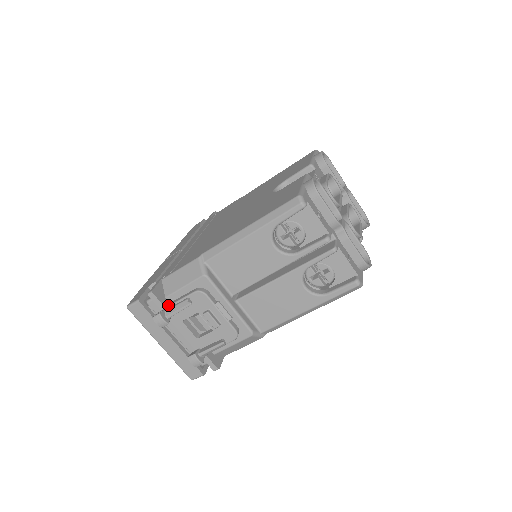
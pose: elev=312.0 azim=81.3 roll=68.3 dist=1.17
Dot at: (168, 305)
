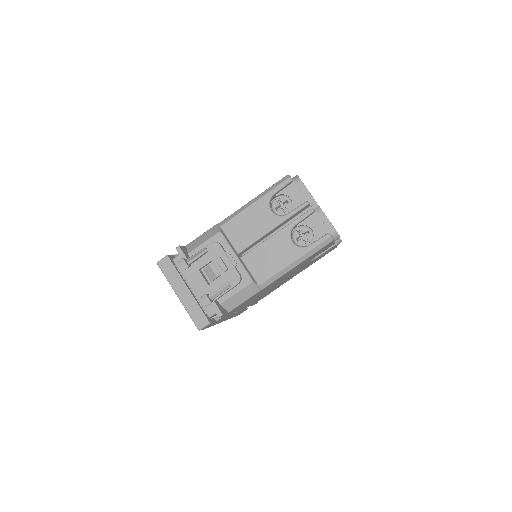
Dot at: occluded
